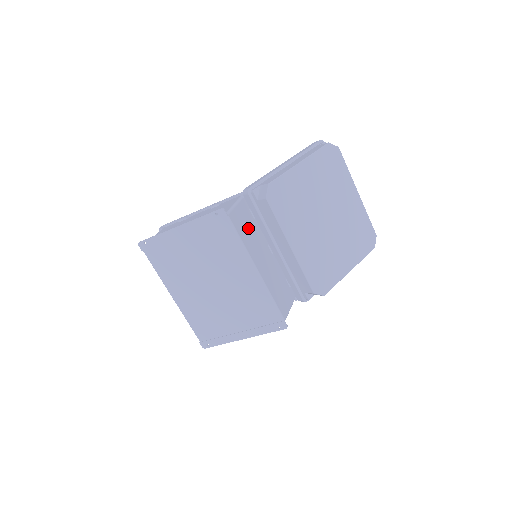
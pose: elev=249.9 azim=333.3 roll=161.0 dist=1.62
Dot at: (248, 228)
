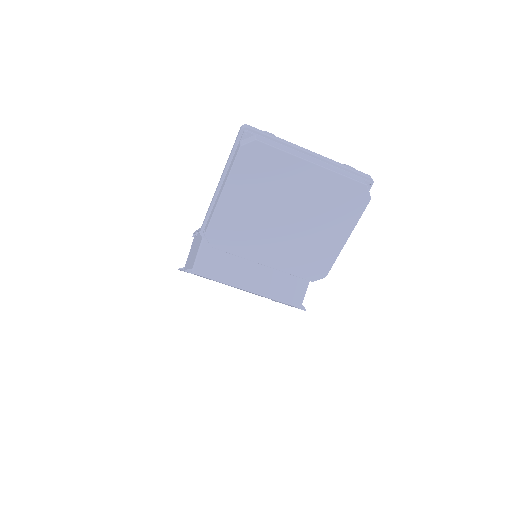
Dot at: (223, 259)
